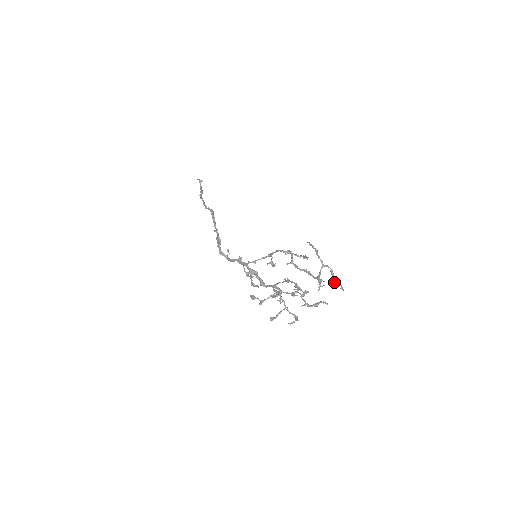
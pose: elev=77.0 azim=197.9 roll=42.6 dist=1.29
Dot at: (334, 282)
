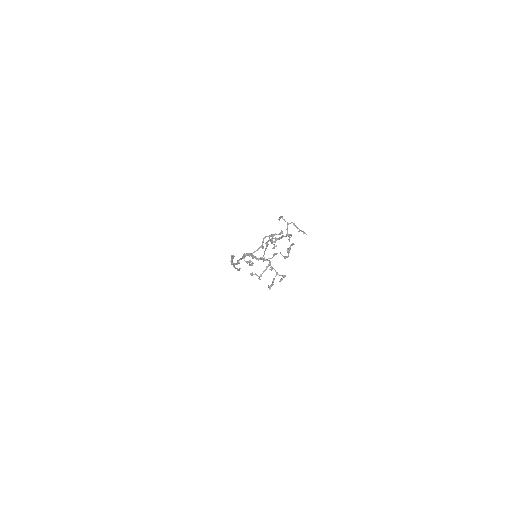
Dot at: (298, 231)
